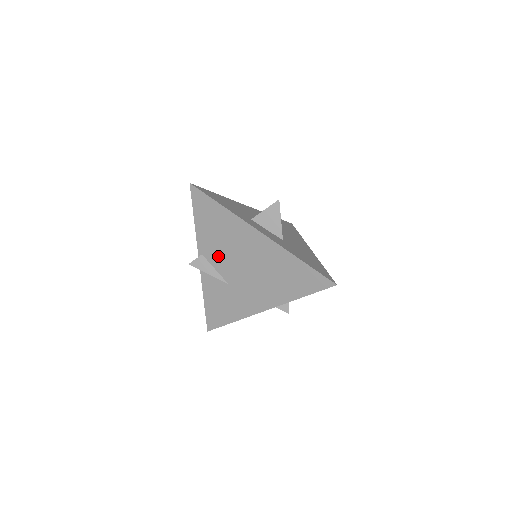
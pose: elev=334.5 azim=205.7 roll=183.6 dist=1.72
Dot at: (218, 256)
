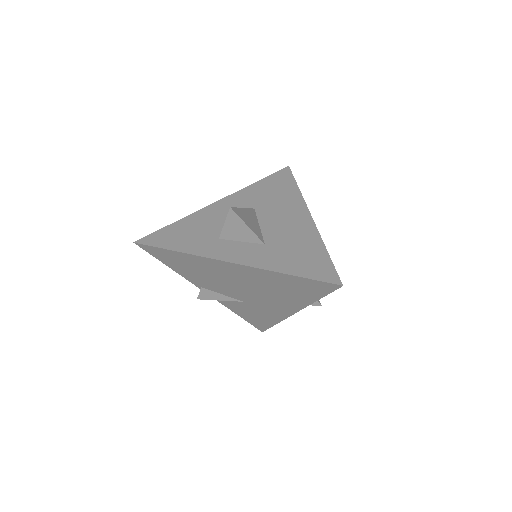
Dot at: (215, 286)
